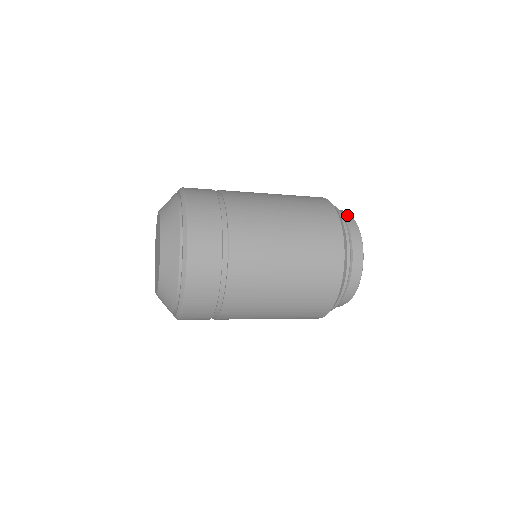
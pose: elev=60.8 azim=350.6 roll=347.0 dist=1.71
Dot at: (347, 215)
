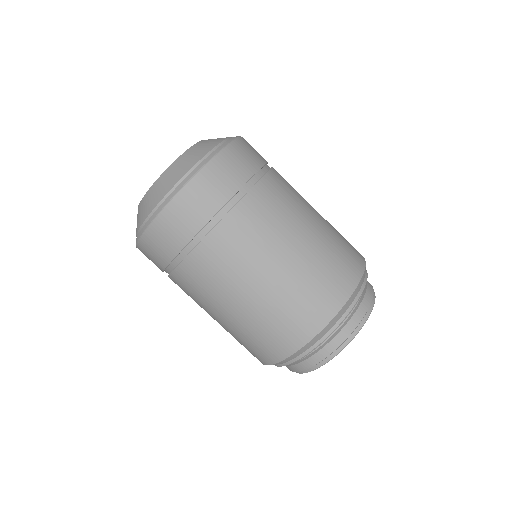
Dot at: (363, 312)
